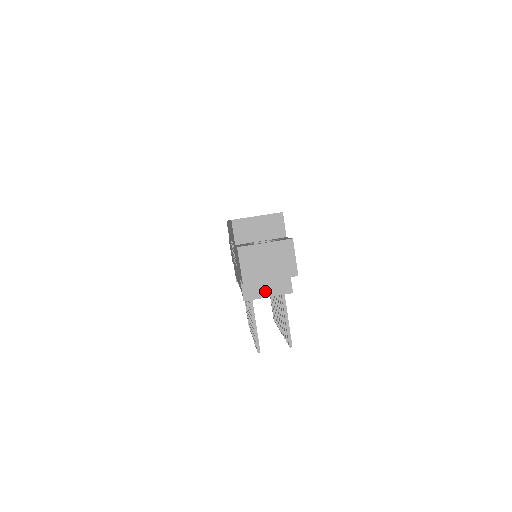
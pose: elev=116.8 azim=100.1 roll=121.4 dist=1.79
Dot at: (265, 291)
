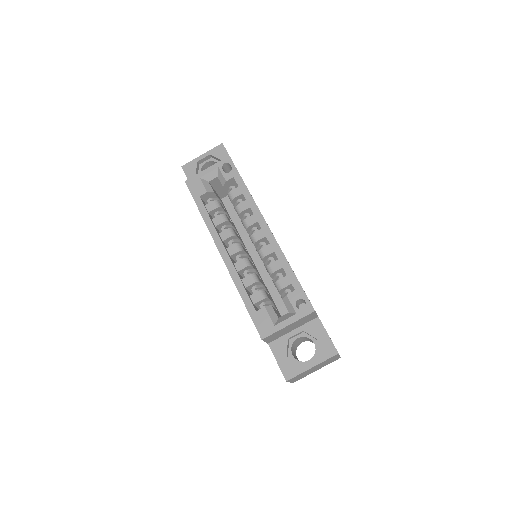
Dot at: occluded
